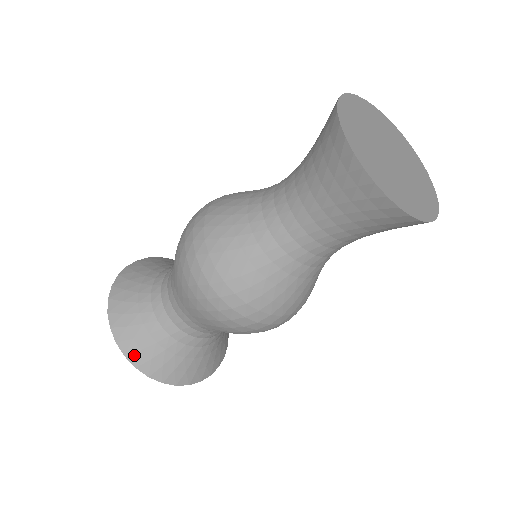
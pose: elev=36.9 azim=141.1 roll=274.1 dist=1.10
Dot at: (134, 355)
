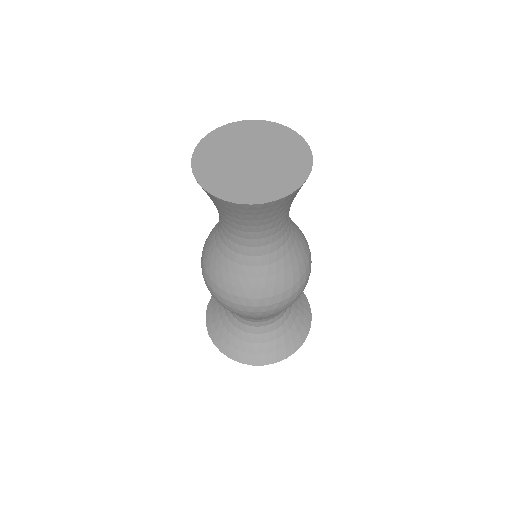
Dot at: (213, 334)
